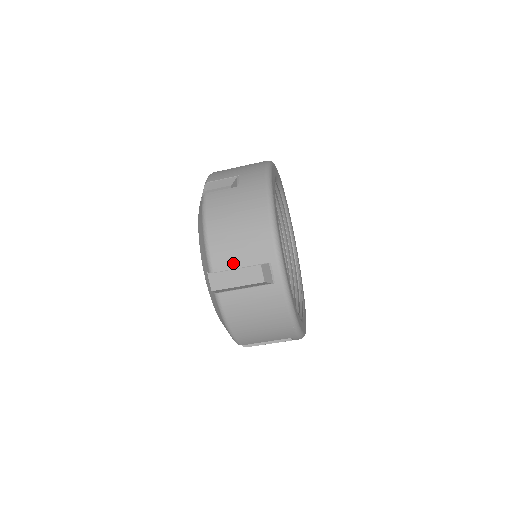
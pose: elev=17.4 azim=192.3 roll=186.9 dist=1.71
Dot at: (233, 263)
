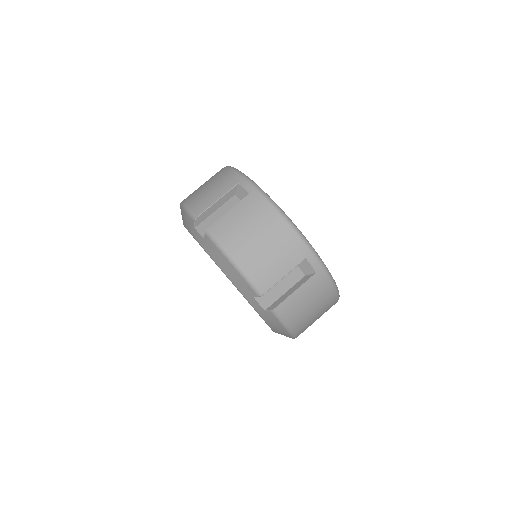
Dot at: (210, 202)
